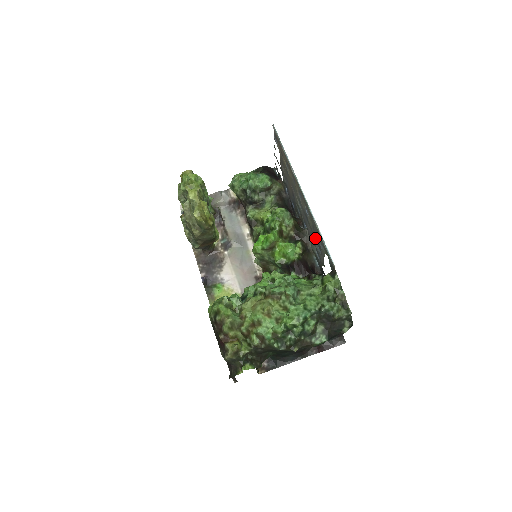
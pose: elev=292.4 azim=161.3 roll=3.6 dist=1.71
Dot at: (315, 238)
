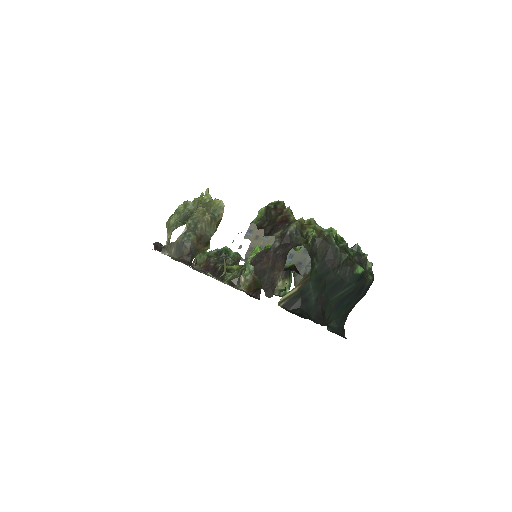
Dot at: (307, 258)
